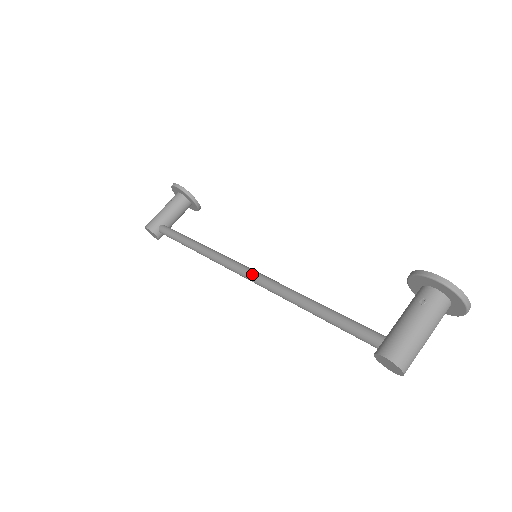
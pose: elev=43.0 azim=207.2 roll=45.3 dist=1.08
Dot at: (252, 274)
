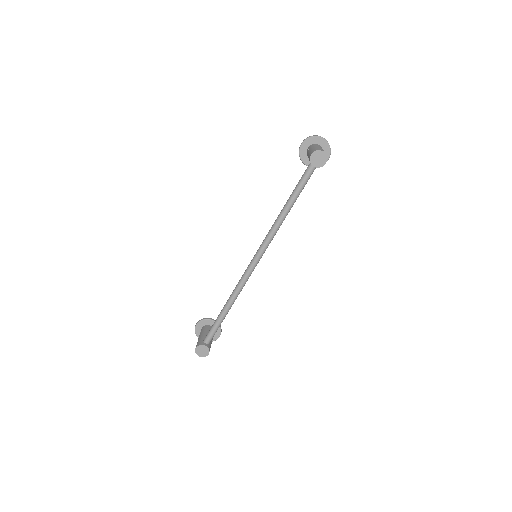
Dot at: (258, 249)
